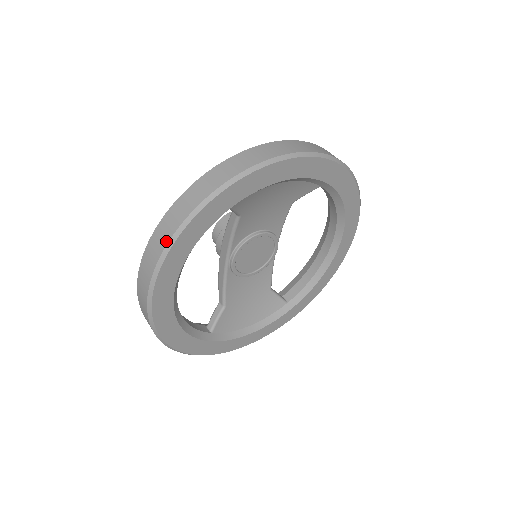
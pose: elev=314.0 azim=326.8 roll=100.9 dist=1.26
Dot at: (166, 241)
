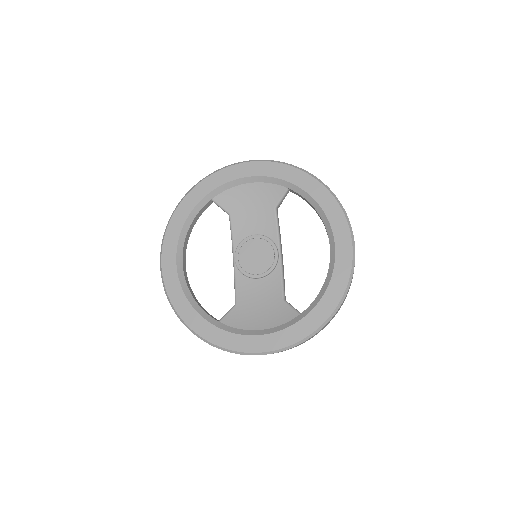
Dot at: (171, 217)
